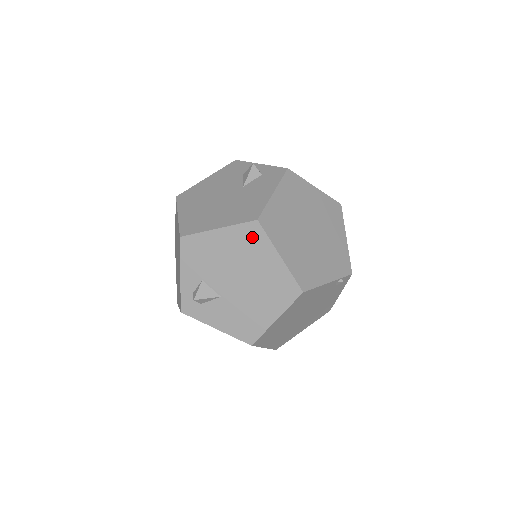
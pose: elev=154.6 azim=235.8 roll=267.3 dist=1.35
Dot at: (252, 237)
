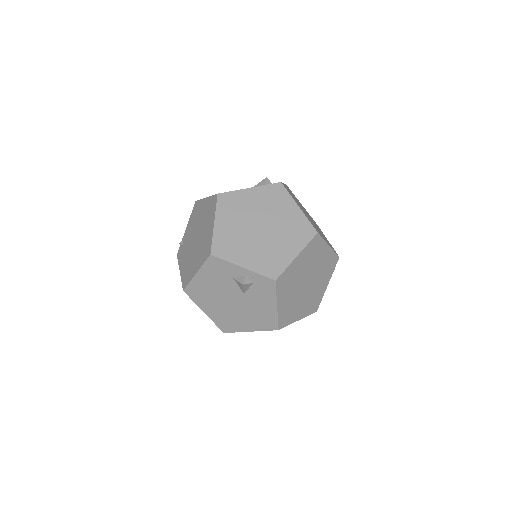
Dot at: occluded
